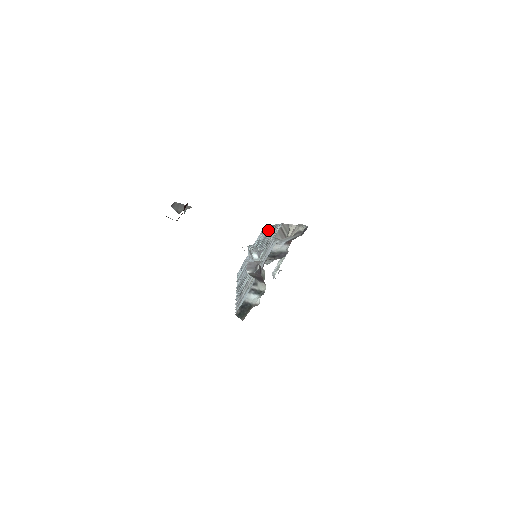
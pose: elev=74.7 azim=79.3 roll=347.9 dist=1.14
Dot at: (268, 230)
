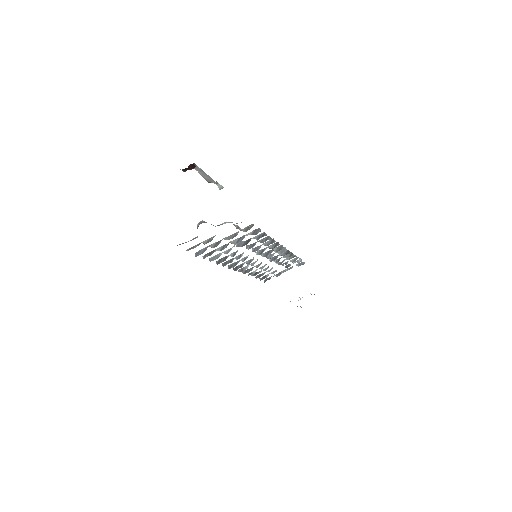
Dot at: occluded
